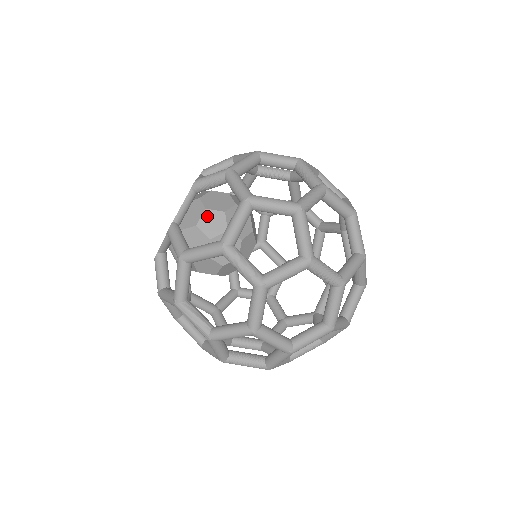
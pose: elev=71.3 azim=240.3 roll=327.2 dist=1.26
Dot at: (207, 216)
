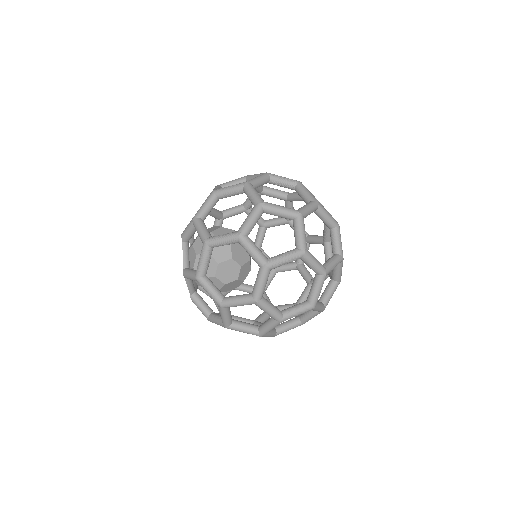
Dot at: occluded
